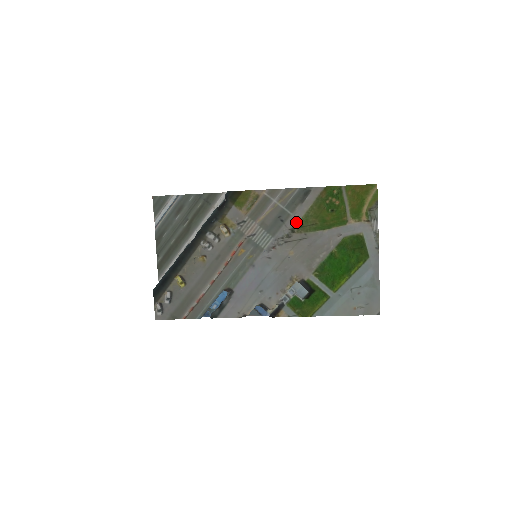
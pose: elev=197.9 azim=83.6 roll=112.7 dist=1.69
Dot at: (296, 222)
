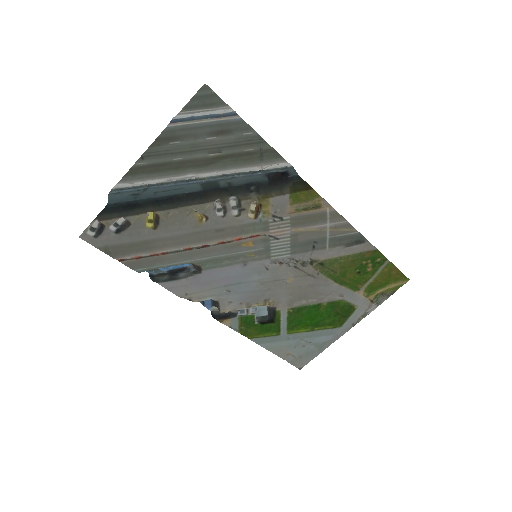
Dot at: (323, 258)
